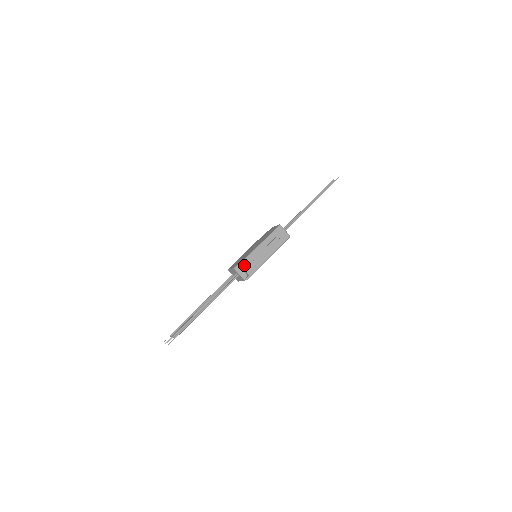
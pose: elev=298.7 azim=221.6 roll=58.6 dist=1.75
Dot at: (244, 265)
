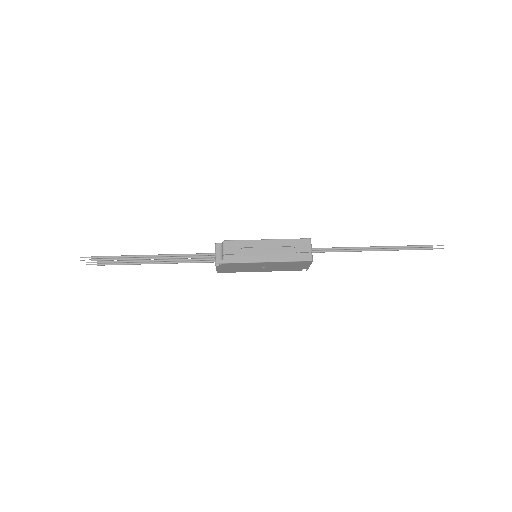
Dot at: (227, 245)
